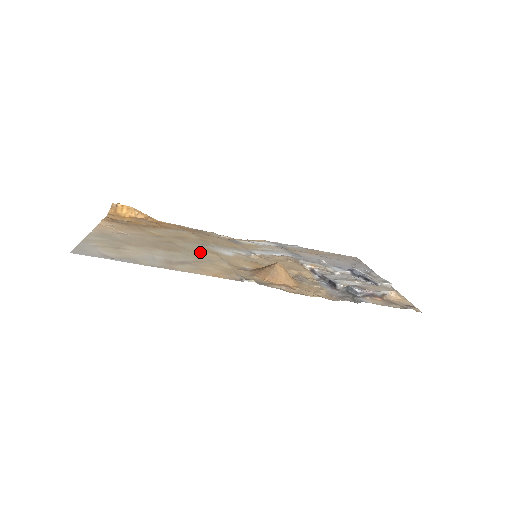
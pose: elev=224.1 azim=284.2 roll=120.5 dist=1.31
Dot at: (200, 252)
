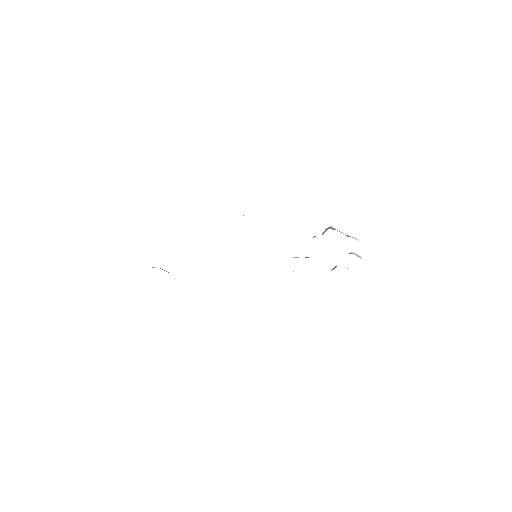
Dot at: occluded
